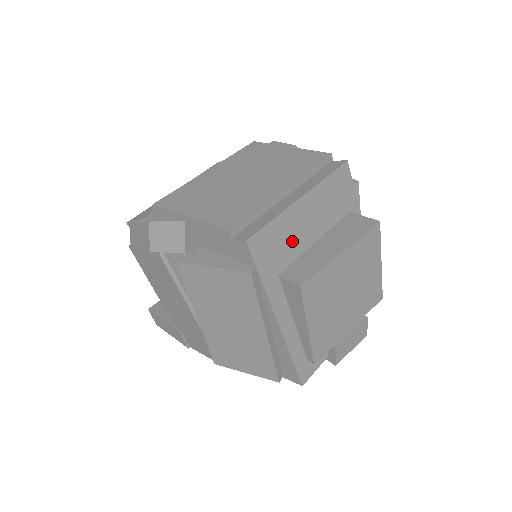
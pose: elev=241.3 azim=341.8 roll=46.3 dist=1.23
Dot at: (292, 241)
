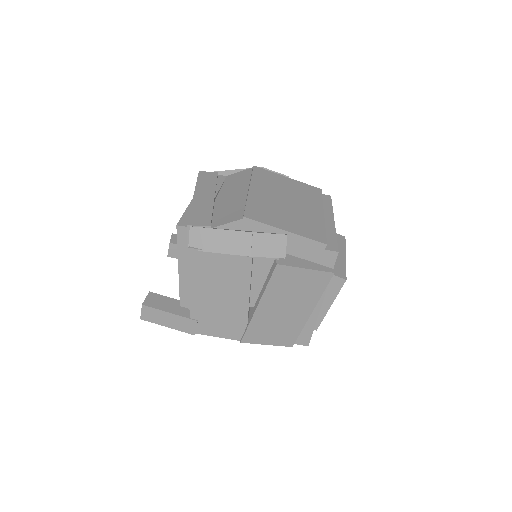
Dot at: occluded
